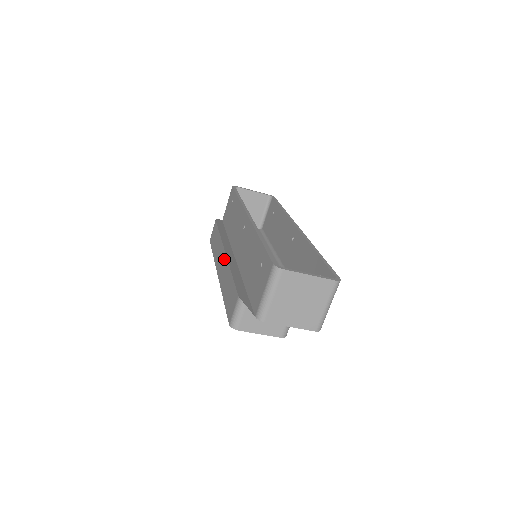
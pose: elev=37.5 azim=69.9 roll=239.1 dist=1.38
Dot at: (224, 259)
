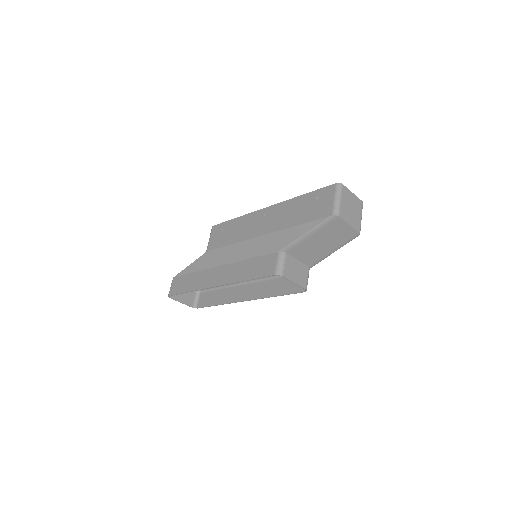
Dot at: (224, 268)
